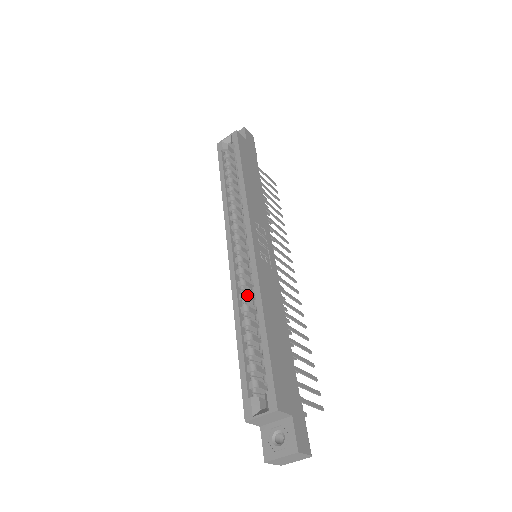
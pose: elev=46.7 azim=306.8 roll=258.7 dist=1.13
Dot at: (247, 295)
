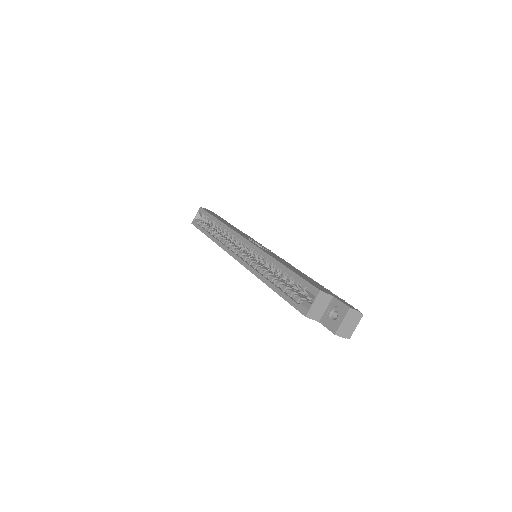
Dot at: (263, 268)
